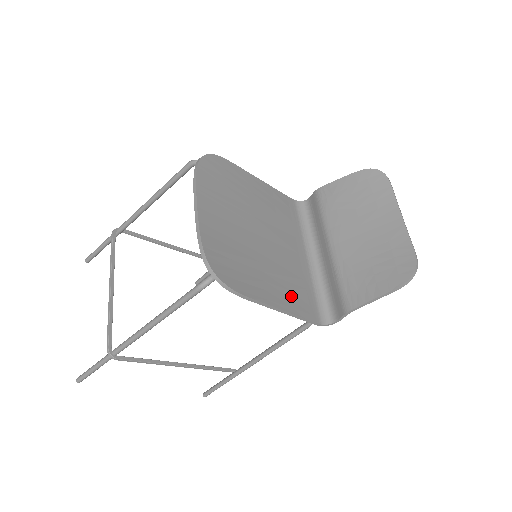
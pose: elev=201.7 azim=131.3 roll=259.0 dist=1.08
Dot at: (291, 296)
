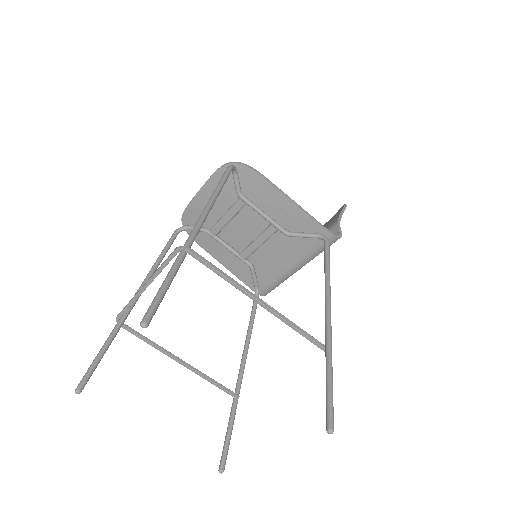
Dot at: (295, 221)
